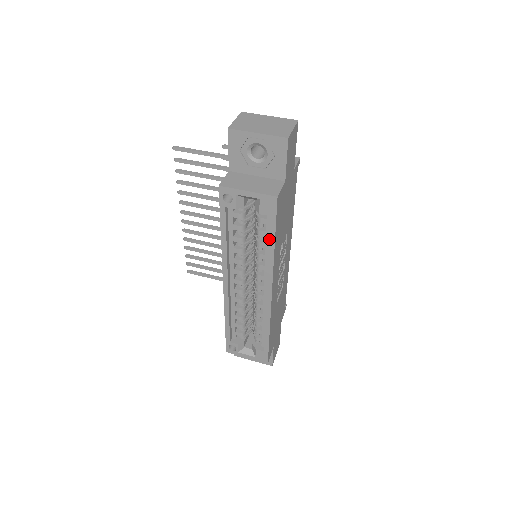
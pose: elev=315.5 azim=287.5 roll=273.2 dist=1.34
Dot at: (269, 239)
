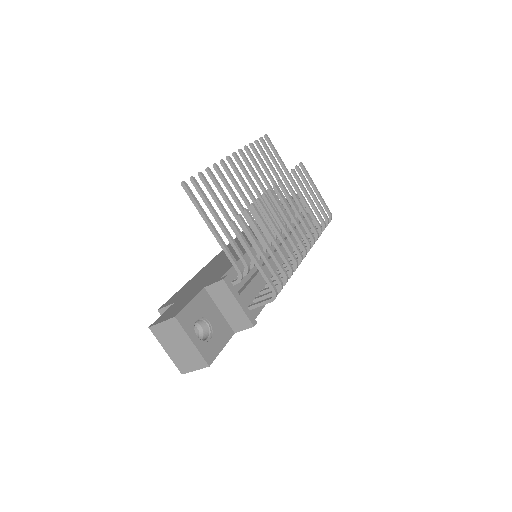
Dot at: occluded
